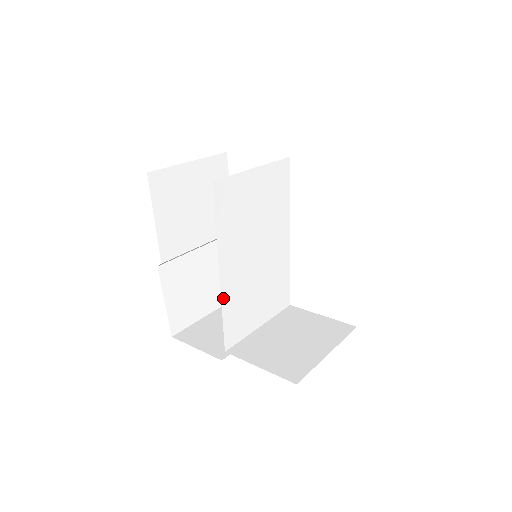
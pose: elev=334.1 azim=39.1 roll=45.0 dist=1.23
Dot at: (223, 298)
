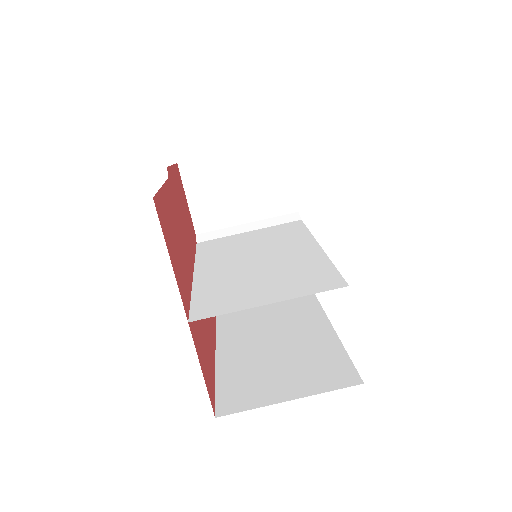
Dot at: (198, 262)
